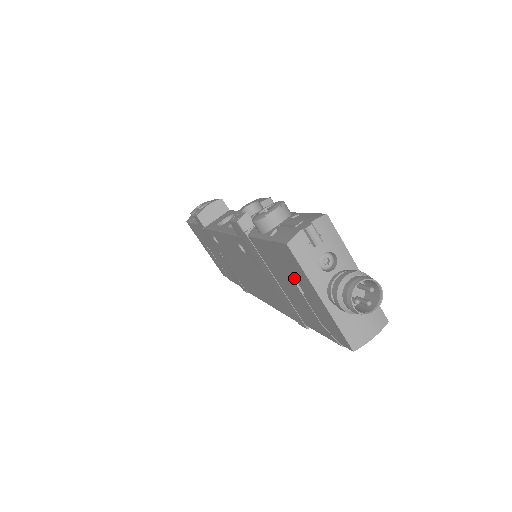
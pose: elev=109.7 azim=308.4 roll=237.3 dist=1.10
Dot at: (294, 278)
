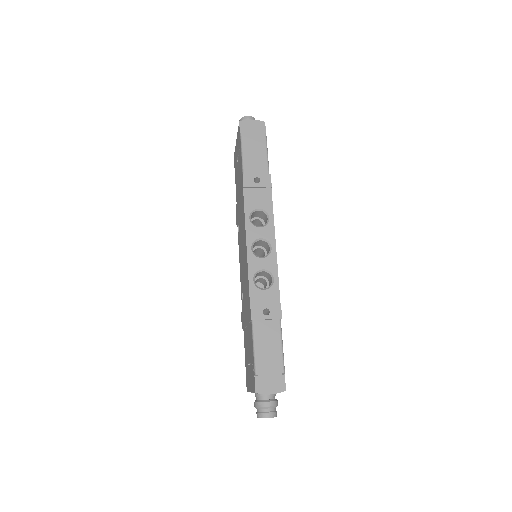
Dot at: occluded
